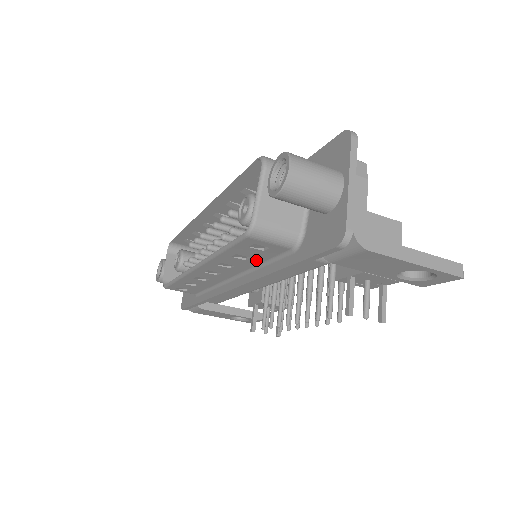
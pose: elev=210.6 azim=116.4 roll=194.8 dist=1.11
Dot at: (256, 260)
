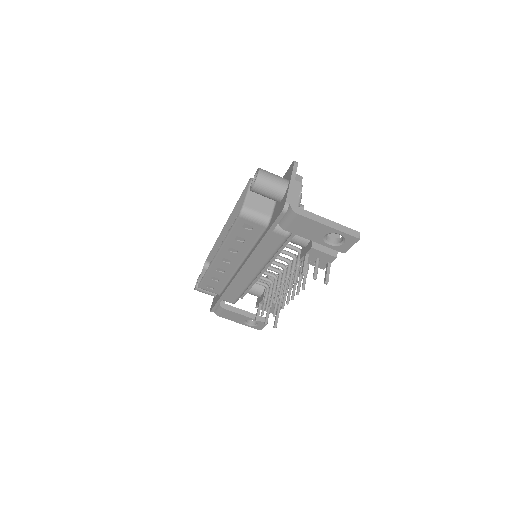
Dot at: (249, 242)
